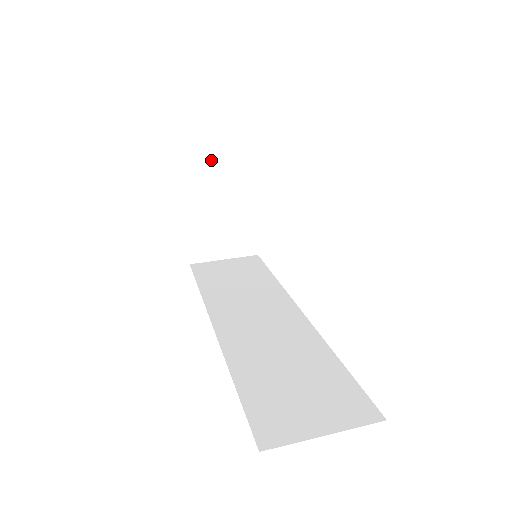
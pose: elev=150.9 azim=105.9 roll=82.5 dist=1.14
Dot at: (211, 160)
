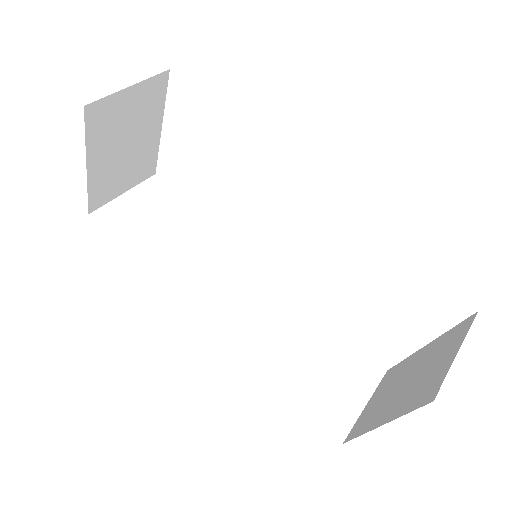
Dot at: (122, 93)
